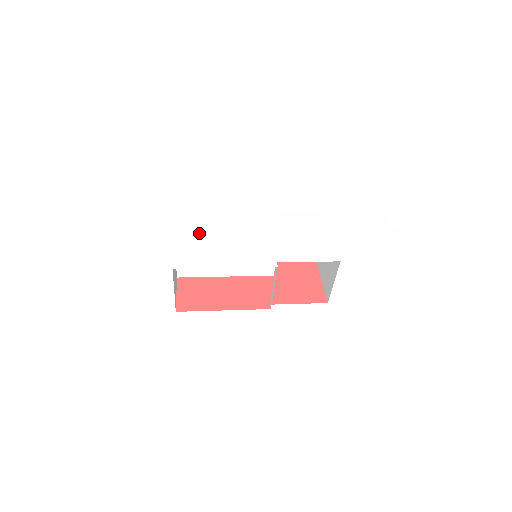
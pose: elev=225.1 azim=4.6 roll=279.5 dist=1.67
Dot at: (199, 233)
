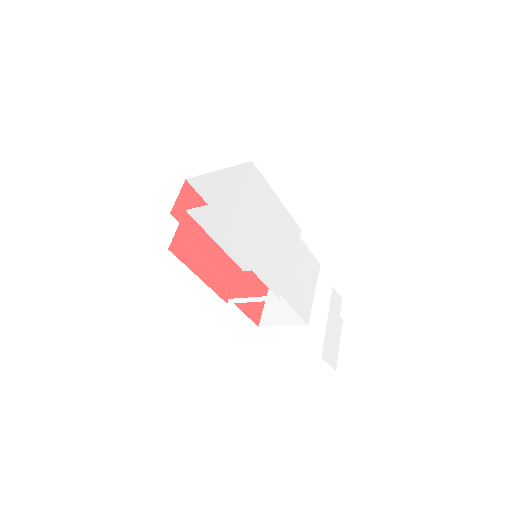
Dot at: (253, 215)
